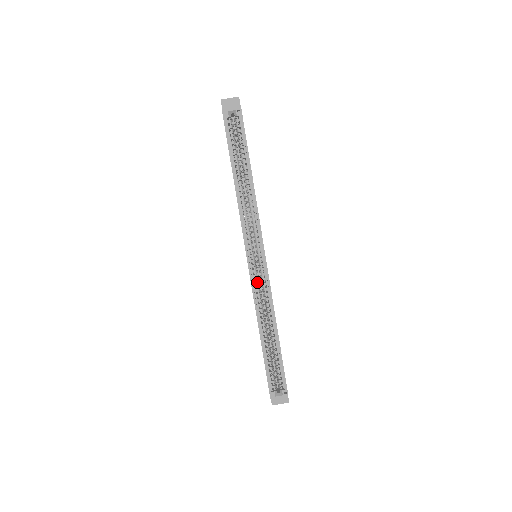
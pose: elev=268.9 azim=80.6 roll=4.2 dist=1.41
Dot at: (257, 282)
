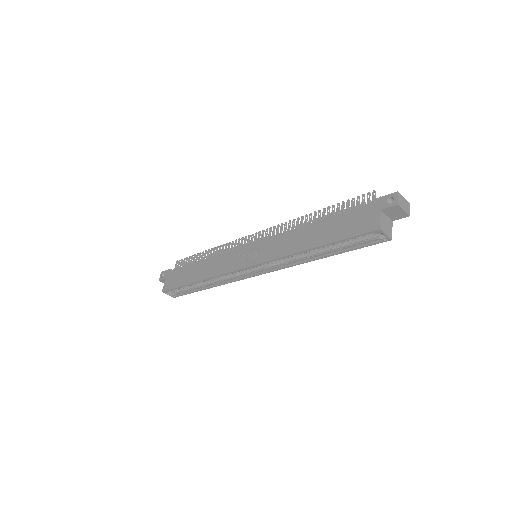
Dot at: occluded
